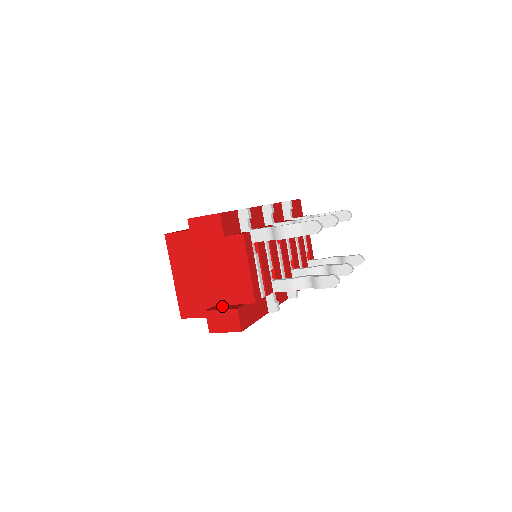
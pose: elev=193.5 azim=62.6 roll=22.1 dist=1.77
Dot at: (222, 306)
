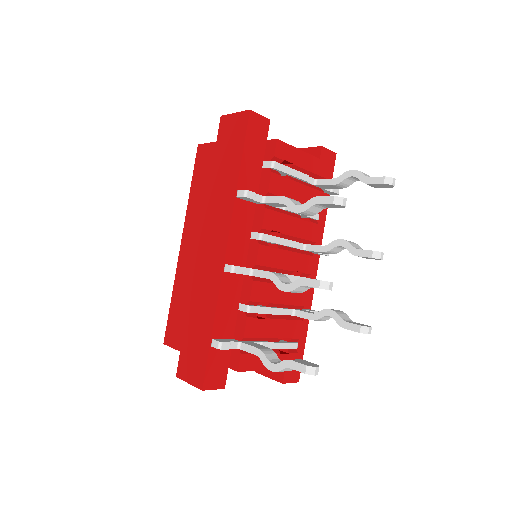
Dot at: occluded
